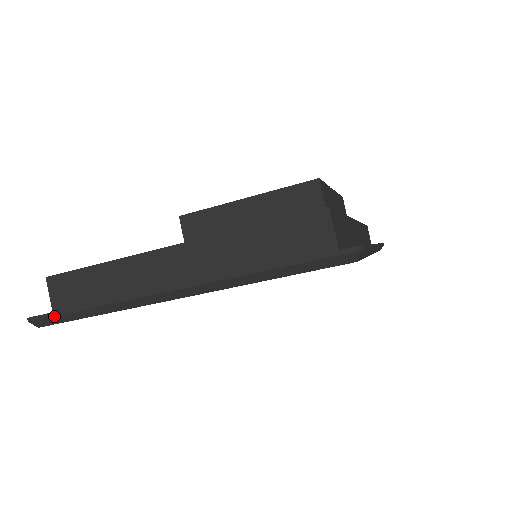
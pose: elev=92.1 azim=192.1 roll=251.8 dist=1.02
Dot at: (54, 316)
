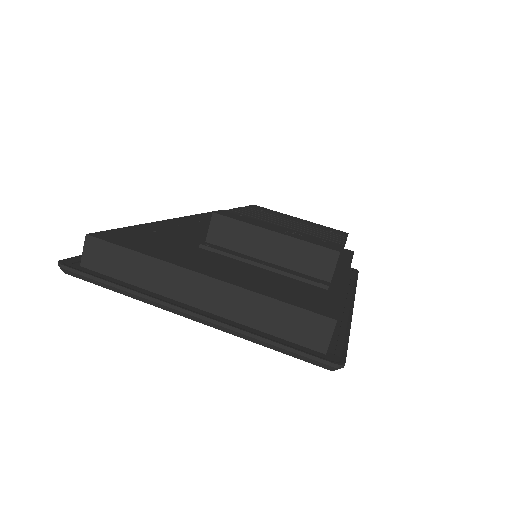
Dot at: (83, 276)
